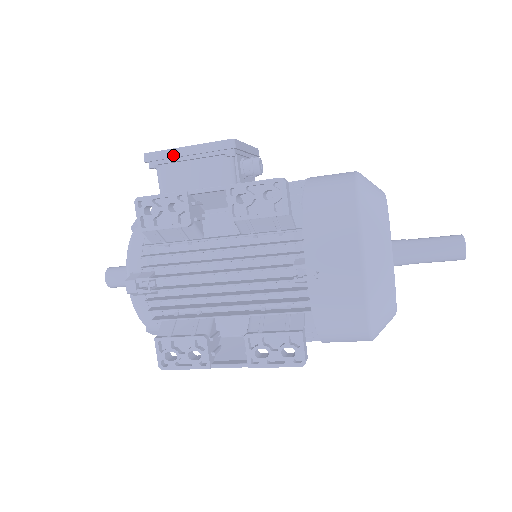
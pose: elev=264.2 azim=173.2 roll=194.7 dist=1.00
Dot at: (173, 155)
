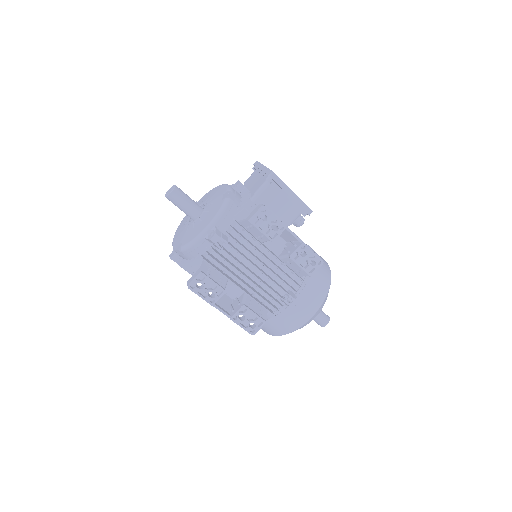
Dot at: (284, 189)
